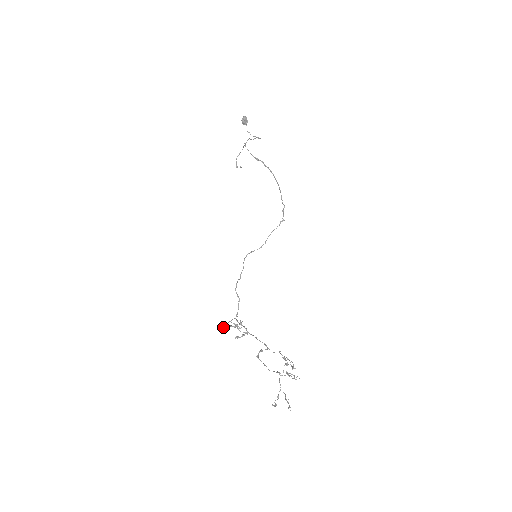
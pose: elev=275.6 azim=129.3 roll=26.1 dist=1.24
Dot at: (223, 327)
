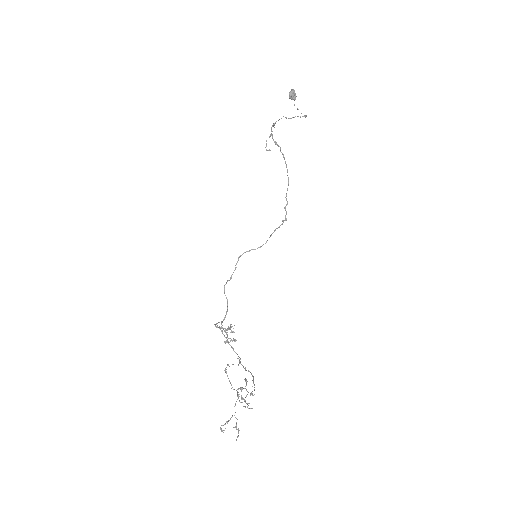
Dot at: (216, 327)
